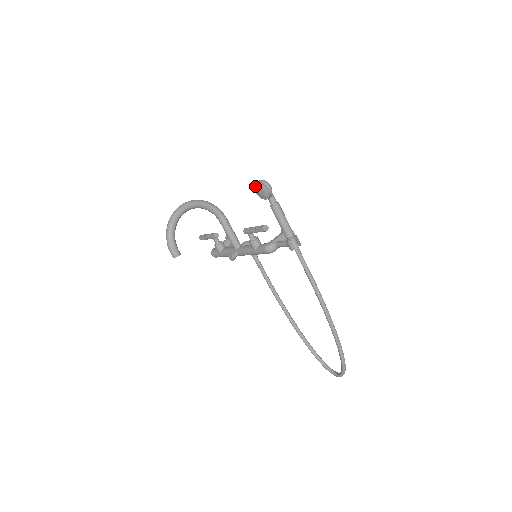
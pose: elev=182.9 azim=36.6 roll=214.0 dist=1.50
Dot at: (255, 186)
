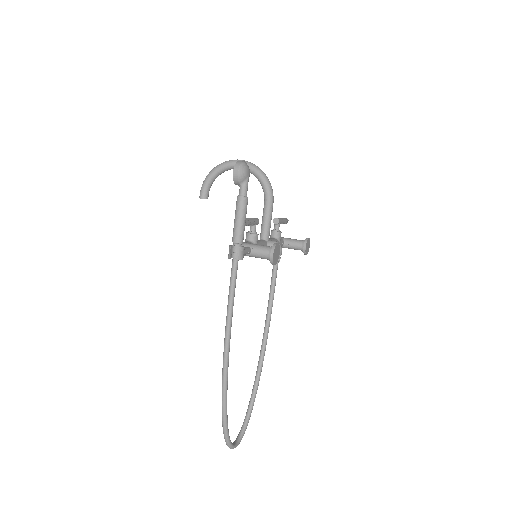
Dot at: occluded
